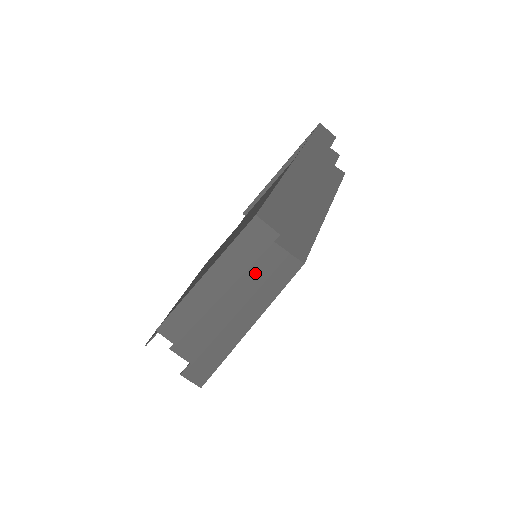
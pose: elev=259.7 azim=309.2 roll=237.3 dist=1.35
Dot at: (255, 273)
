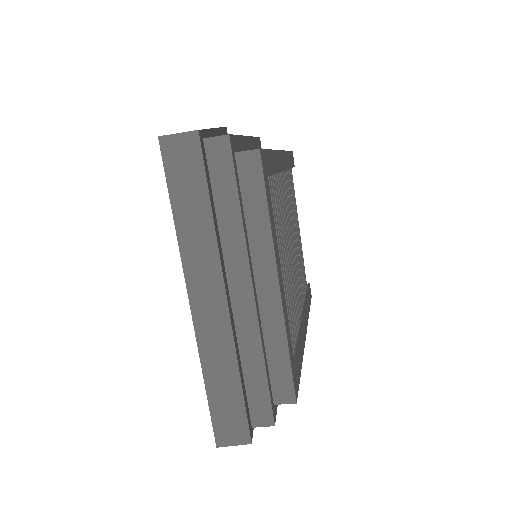
Dot at: occluded
